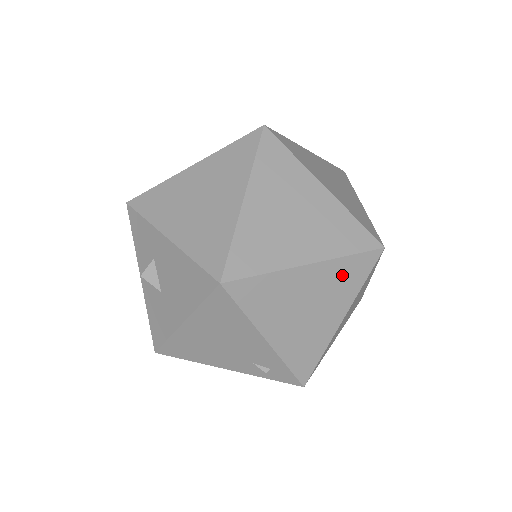
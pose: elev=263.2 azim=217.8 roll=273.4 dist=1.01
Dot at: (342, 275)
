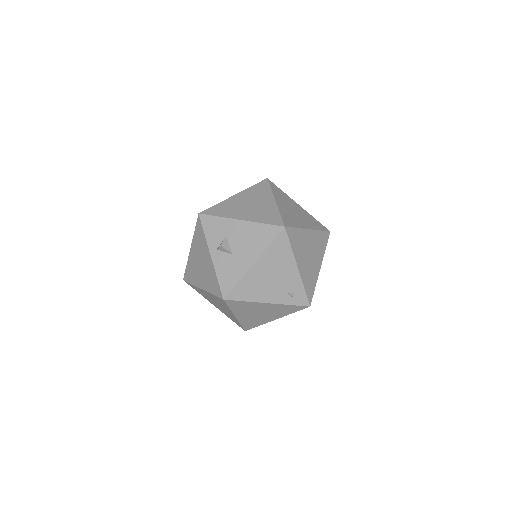
Dot at: (319, 240)
